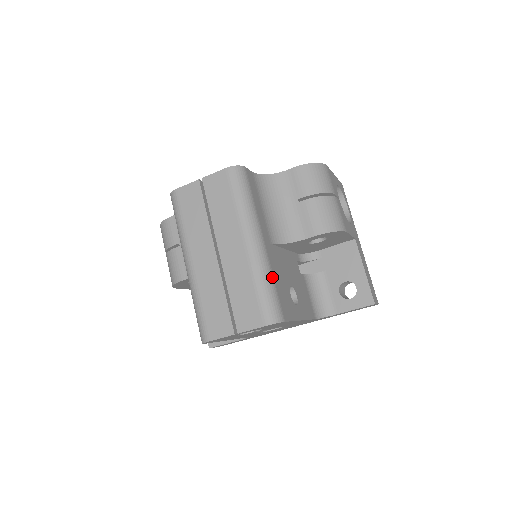
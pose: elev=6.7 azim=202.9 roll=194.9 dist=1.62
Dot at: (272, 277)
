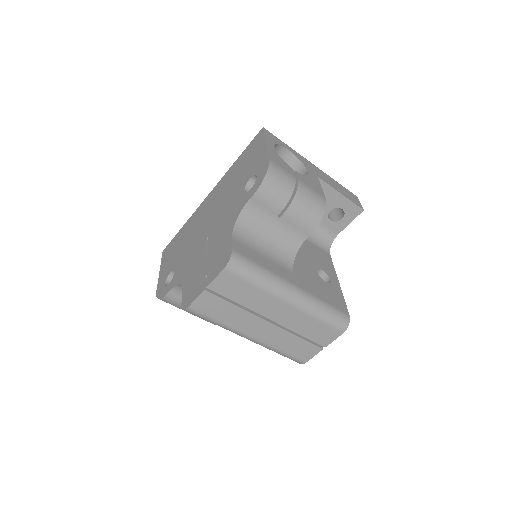
Dot at: (321, 301)
